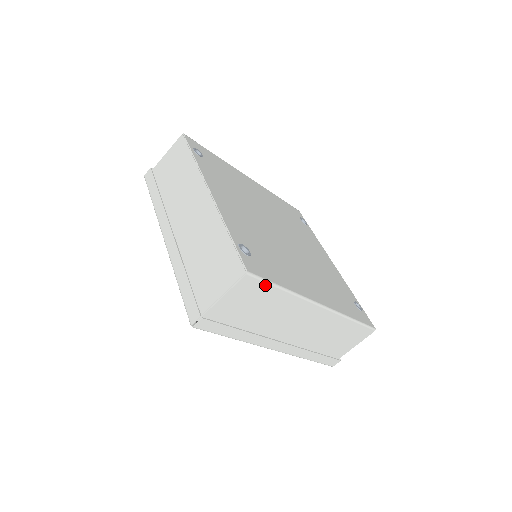
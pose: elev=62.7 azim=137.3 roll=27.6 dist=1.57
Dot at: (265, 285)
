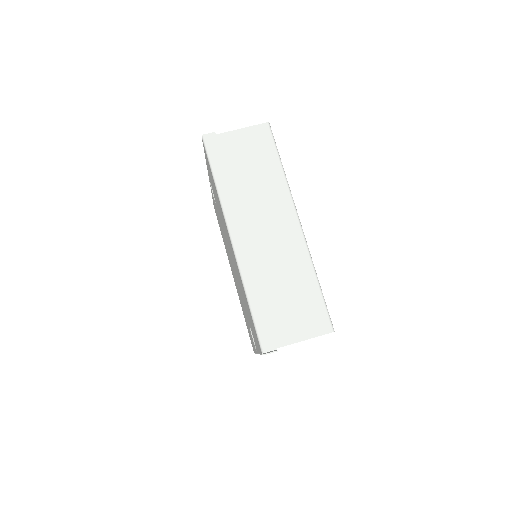
Dot at: (272, 146)
